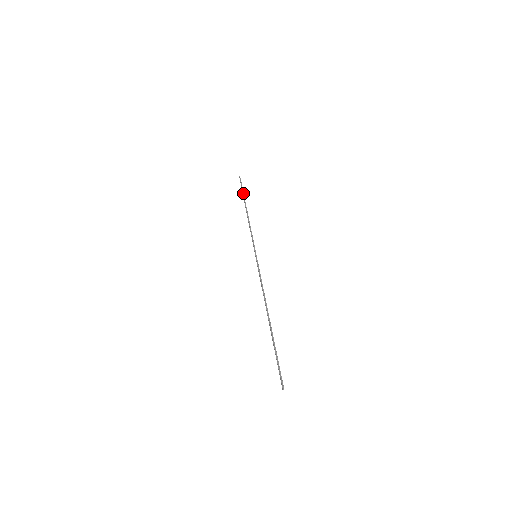
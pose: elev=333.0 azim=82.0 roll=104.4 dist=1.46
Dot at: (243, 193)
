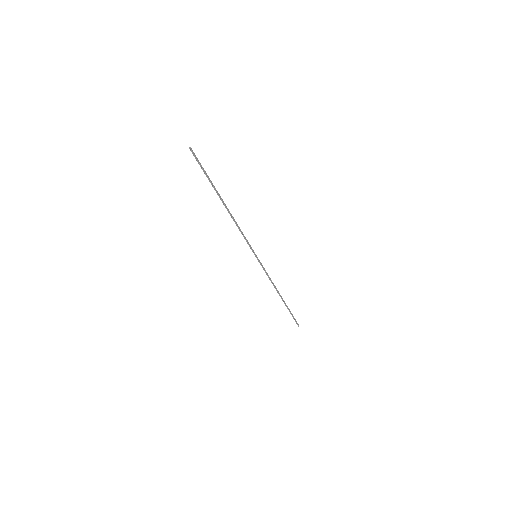
Dot at: (289, 310)
